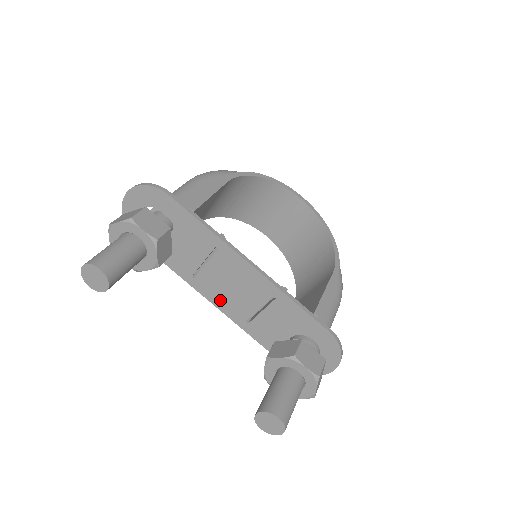
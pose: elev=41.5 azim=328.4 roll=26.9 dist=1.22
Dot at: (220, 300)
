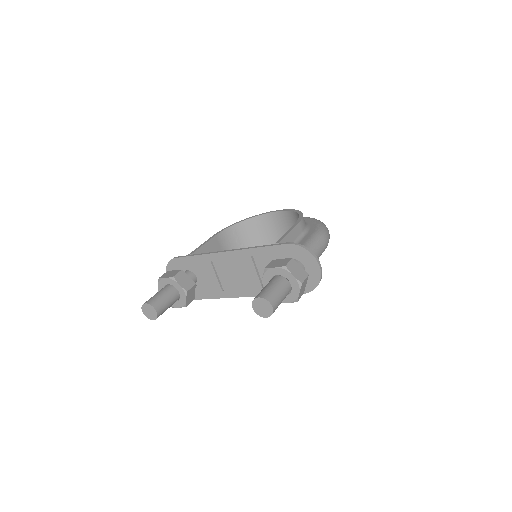
Dot at: (243, 290)
